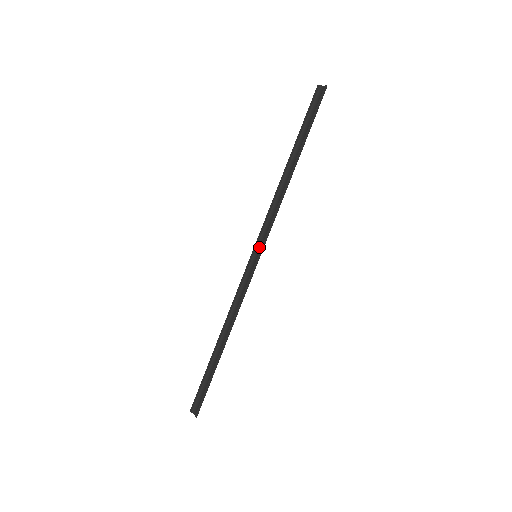
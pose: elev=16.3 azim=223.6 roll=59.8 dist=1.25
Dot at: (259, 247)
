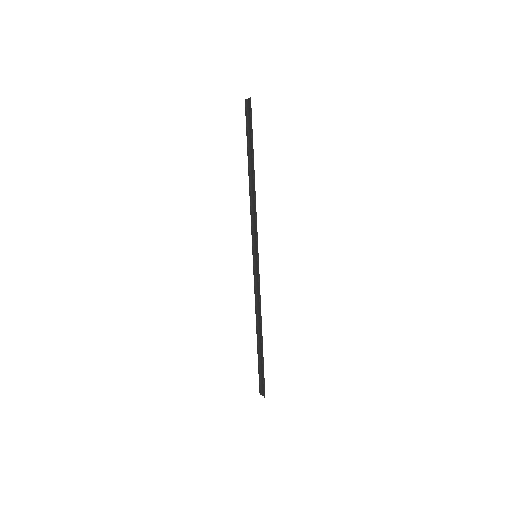
Dot at: (255, 248)
